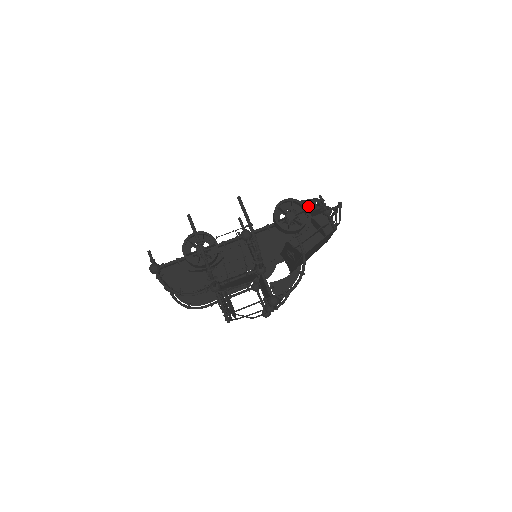
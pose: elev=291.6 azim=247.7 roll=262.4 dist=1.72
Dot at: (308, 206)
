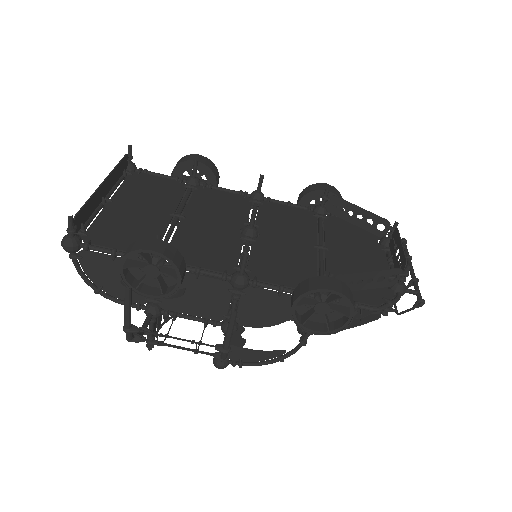
Dot at: (372, 281)
